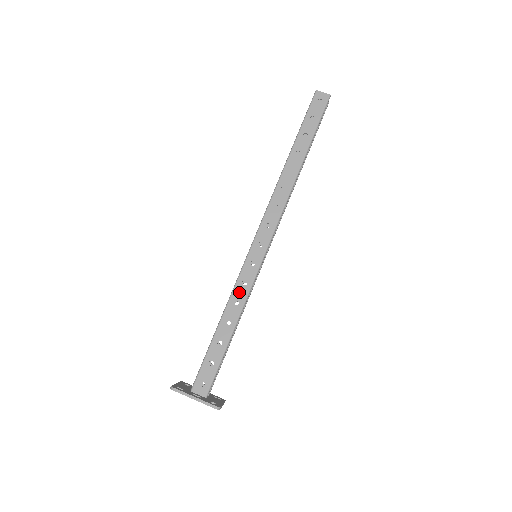
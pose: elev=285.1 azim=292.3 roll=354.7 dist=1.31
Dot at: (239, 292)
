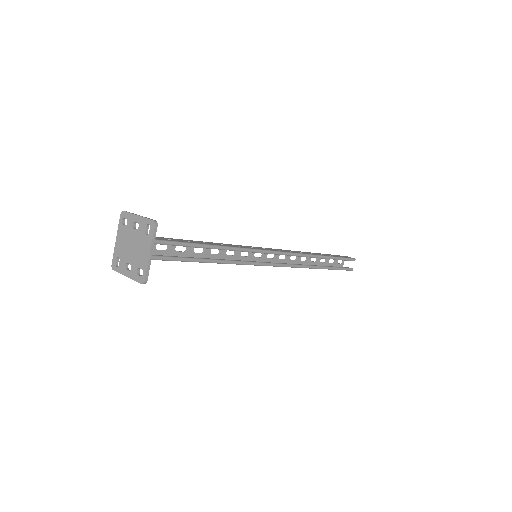
Dot at: (229, 245)
